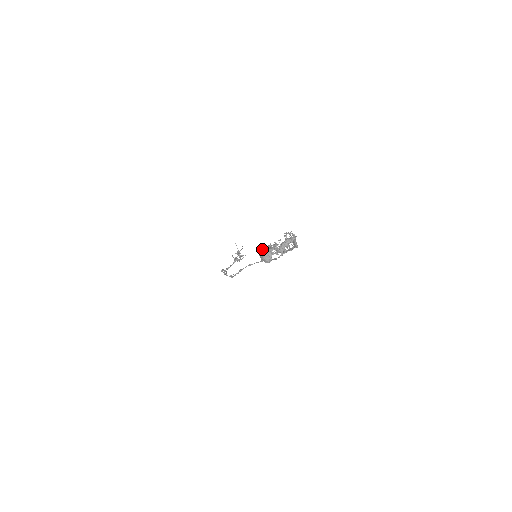
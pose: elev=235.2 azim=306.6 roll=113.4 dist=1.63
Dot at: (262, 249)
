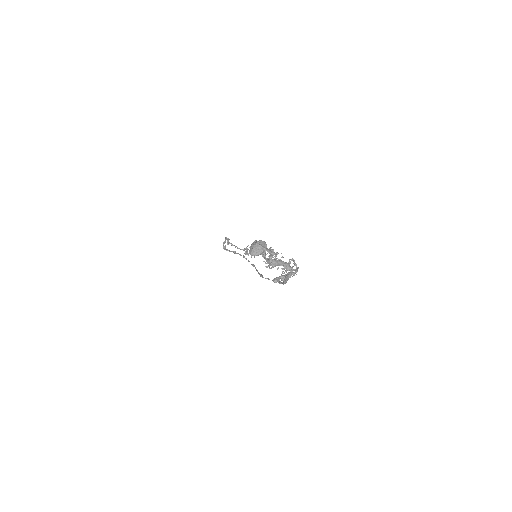
Dot at: occluded
